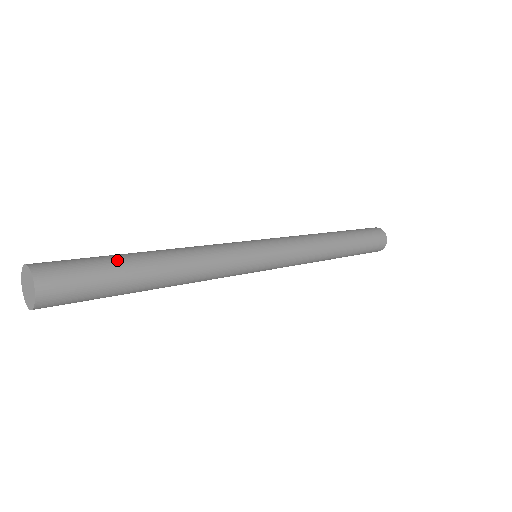
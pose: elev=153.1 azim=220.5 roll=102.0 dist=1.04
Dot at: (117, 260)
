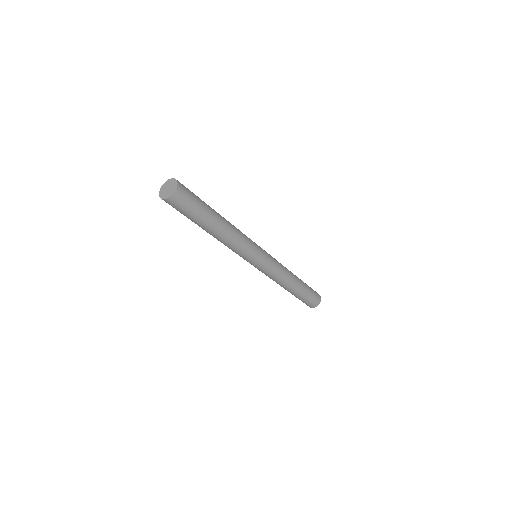
Dot at: (206, 204)
